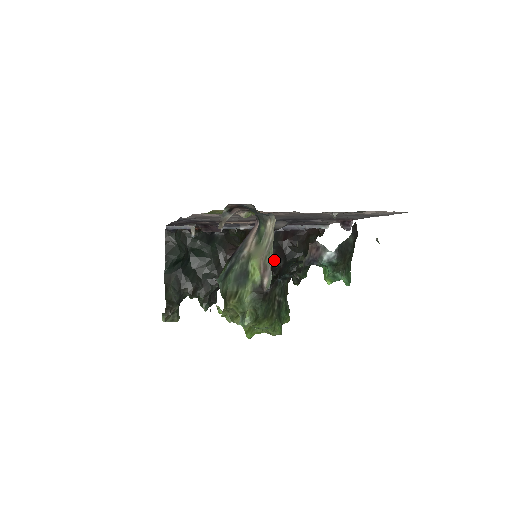
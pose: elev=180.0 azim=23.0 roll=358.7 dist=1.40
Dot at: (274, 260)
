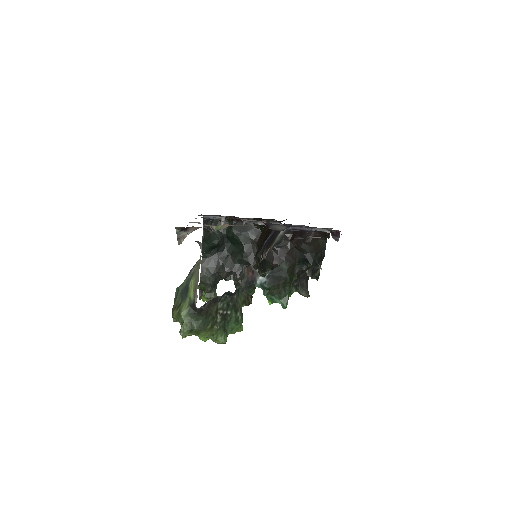
Dot at: (278, 259)
